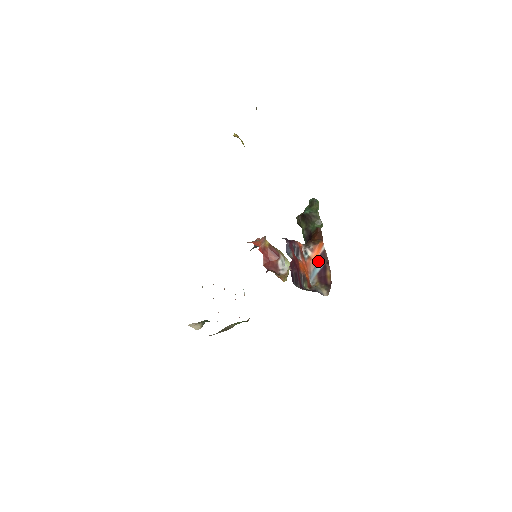
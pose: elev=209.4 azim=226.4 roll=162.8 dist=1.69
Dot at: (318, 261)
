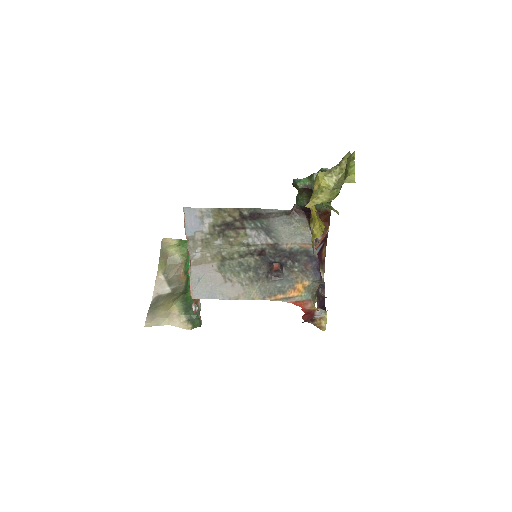
Dot at: (320, 245)
